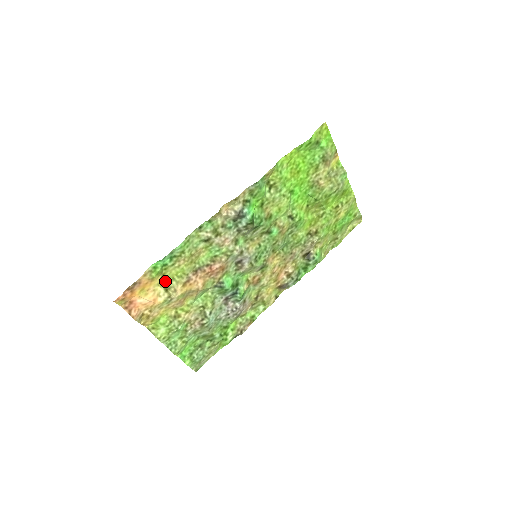
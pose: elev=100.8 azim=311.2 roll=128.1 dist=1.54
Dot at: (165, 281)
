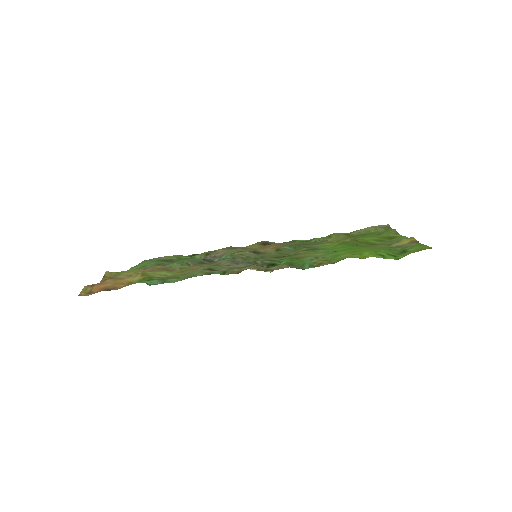
Dot at: (144, 272)
